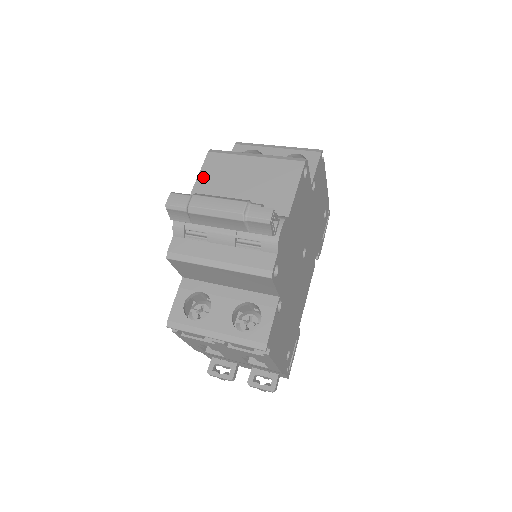
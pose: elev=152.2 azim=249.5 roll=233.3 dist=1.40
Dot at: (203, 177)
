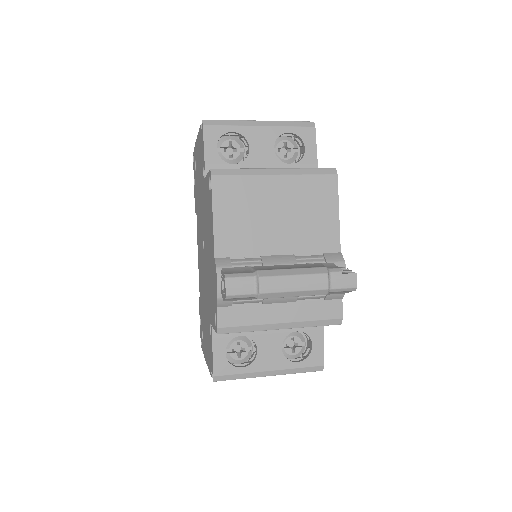
Dot at: (221, 217)
